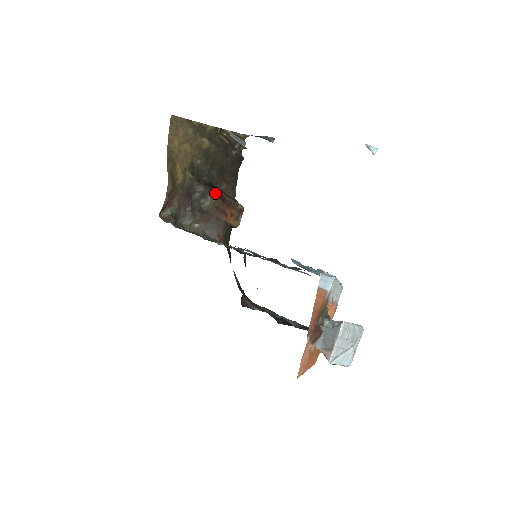
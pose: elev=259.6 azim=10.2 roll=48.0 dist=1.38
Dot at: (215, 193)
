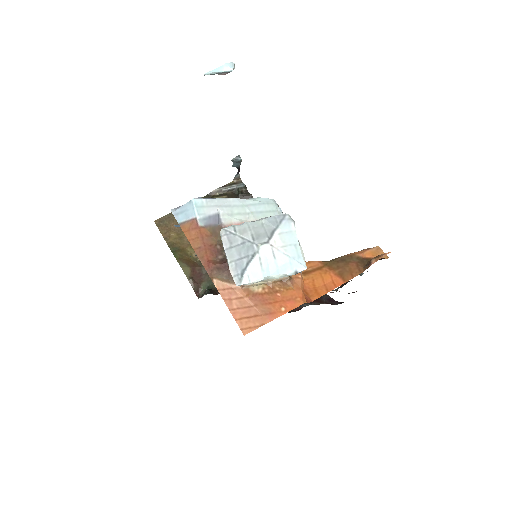
Dot at: occluded
